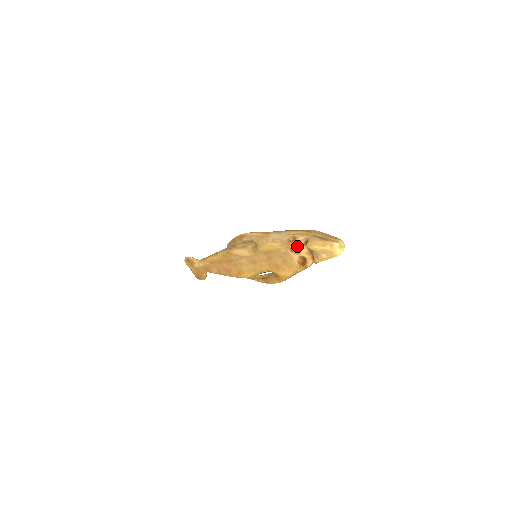
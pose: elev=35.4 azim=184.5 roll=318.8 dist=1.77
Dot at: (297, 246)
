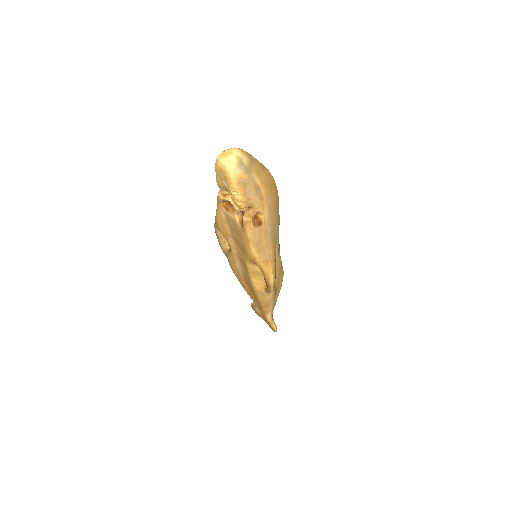
Dot at: (218, 196)
